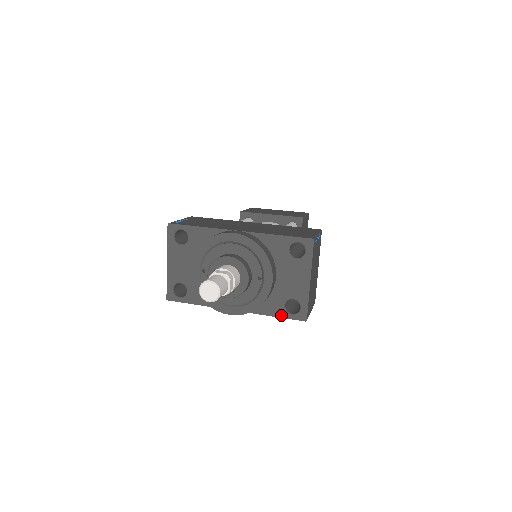
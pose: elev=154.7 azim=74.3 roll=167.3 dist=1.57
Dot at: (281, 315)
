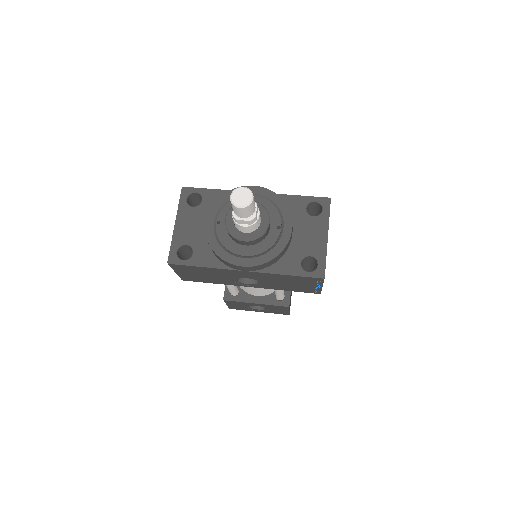
Dot at: (297, 273)
